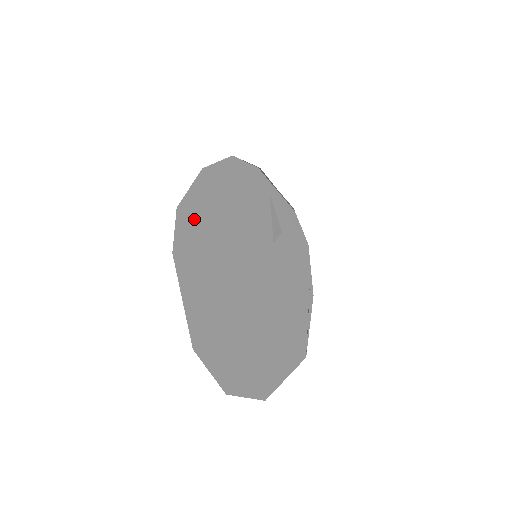
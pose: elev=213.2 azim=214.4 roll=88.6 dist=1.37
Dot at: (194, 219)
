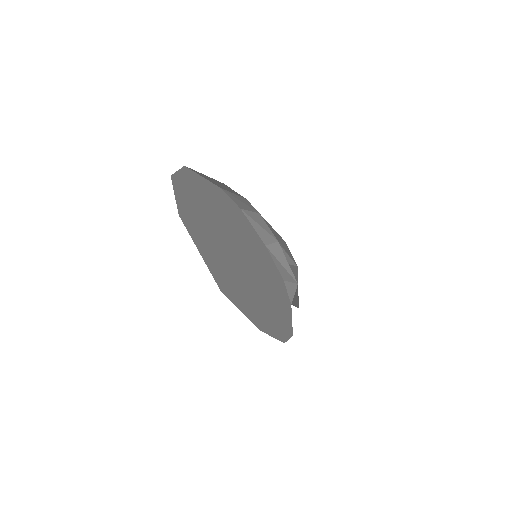
Dot at: (242, 220)
